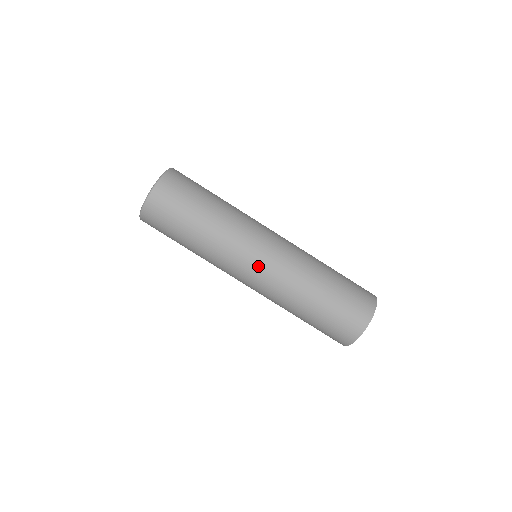
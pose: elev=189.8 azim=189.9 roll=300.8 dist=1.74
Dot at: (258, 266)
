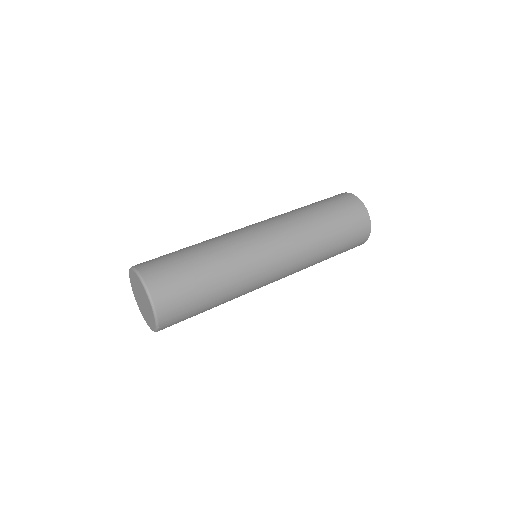
Dot at: (276, 279)
